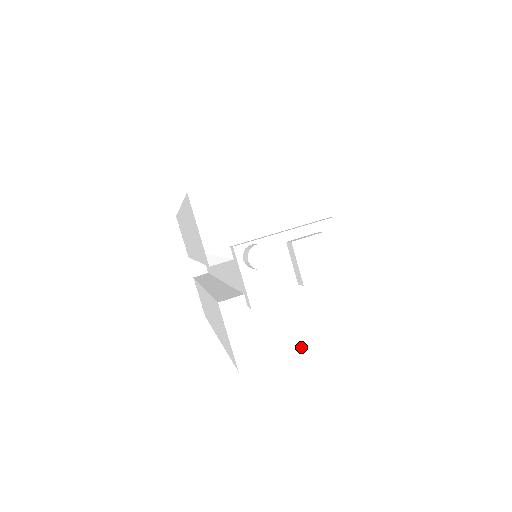
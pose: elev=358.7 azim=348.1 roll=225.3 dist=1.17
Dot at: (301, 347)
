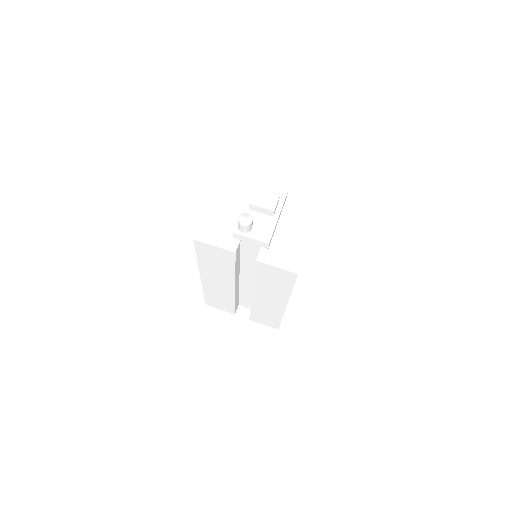
Dot at: (308, 238)
